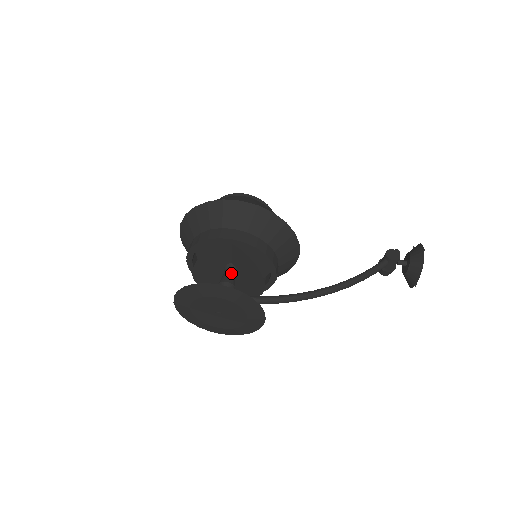
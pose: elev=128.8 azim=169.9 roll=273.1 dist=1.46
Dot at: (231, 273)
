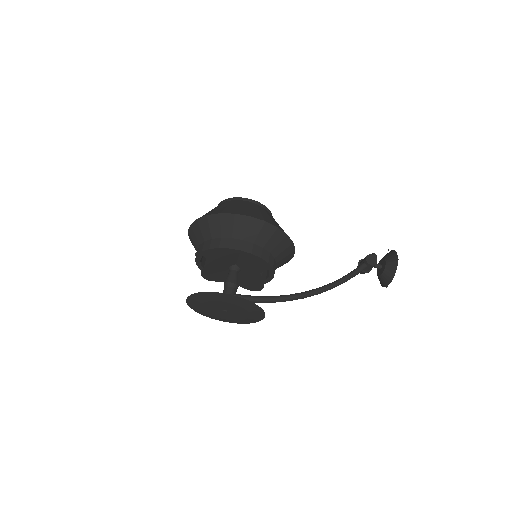
Dot at: (235, 274)
